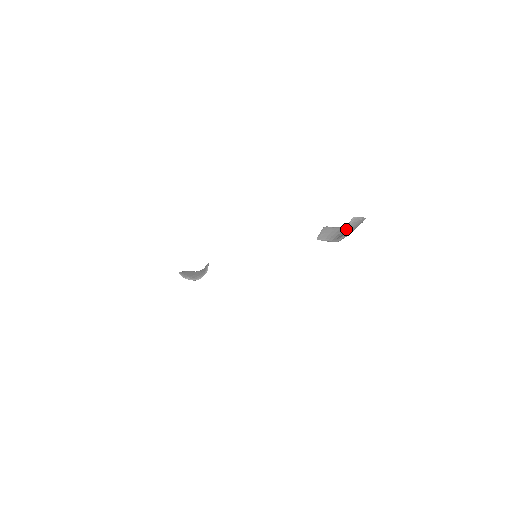
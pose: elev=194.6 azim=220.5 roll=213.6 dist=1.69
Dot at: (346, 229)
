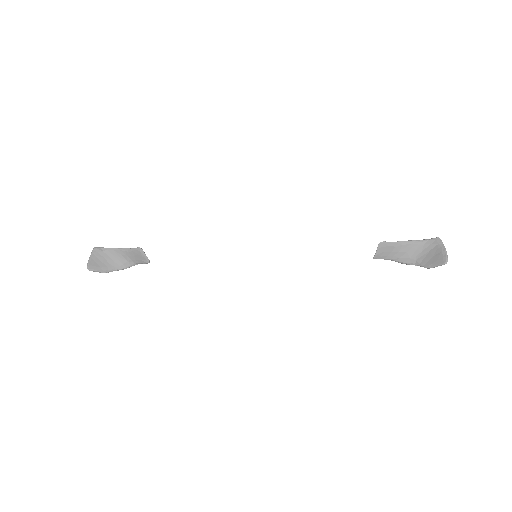
Dot at: occluded
